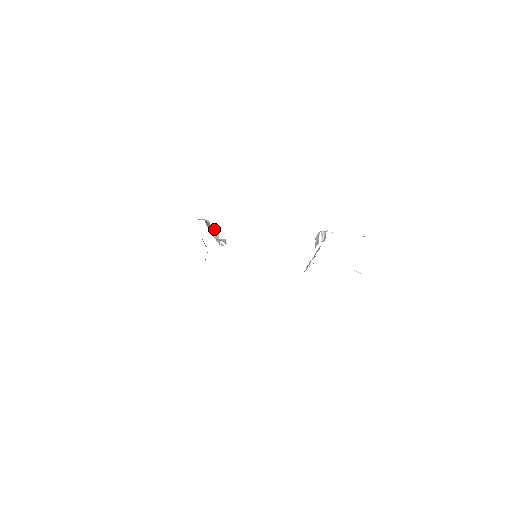
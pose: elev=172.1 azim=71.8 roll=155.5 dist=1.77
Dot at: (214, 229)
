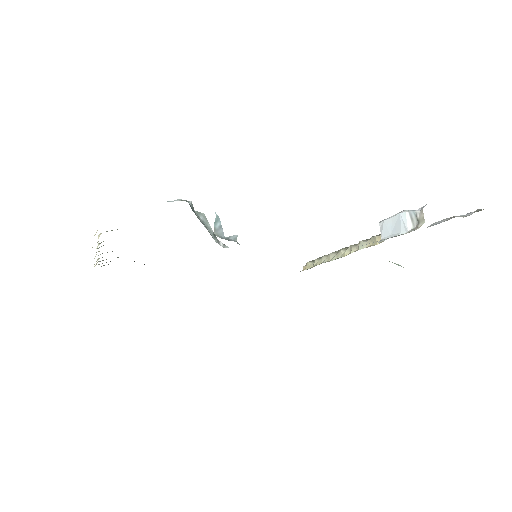
Dot at: (204, 217)
